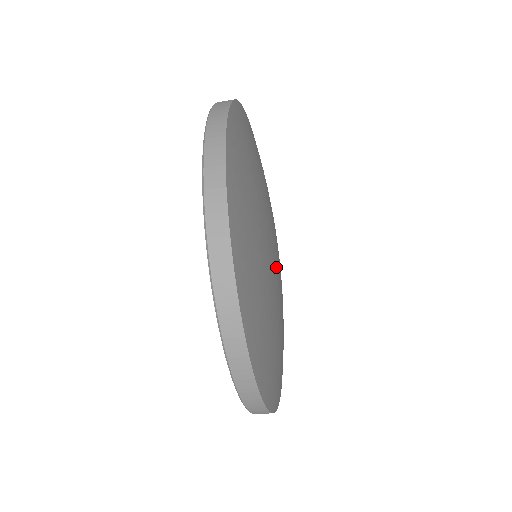
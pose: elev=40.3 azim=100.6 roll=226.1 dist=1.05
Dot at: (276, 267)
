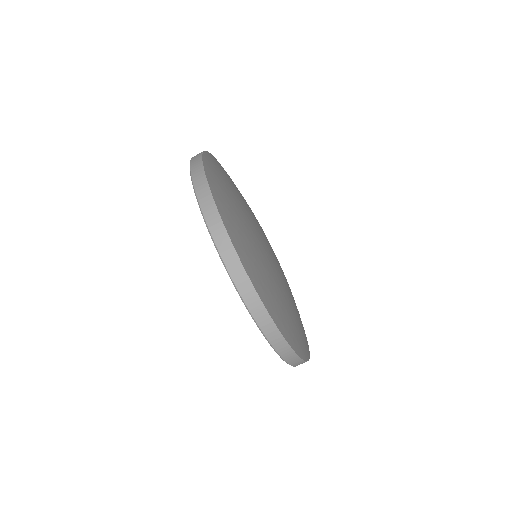
Dot at: (266, 245)
